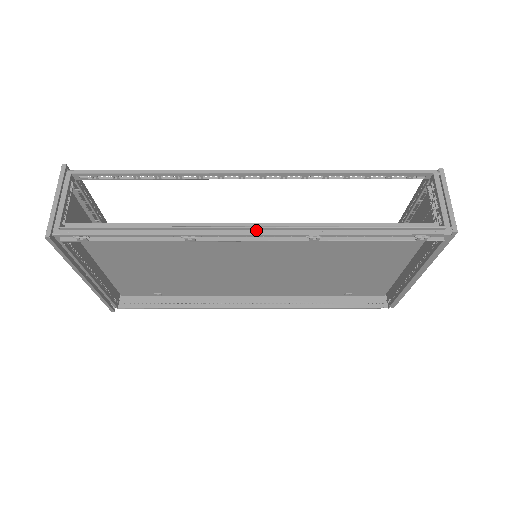
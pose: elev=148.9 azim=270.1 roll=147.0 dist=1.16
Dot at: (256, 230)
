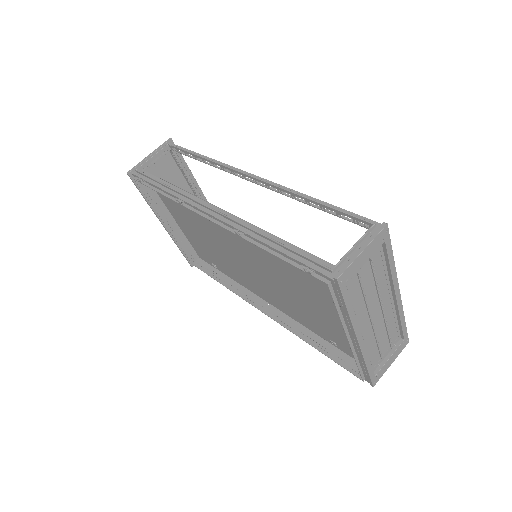
Dot at: (213, 212)
